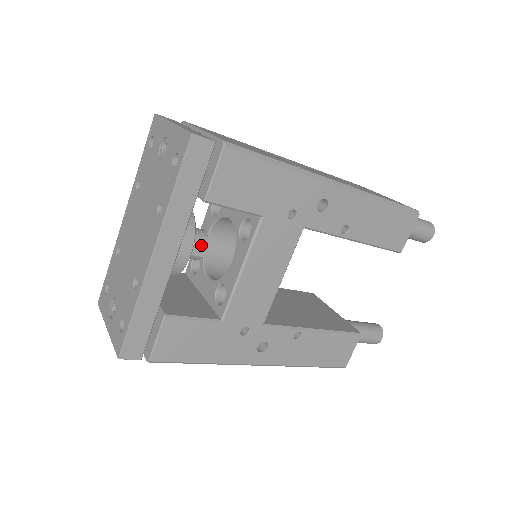
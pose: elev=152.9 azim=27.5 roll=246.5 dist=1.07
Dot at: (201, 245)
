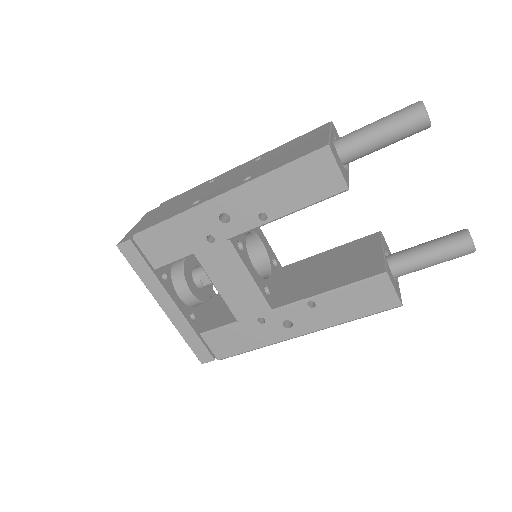
Dot at: (205, 277)
